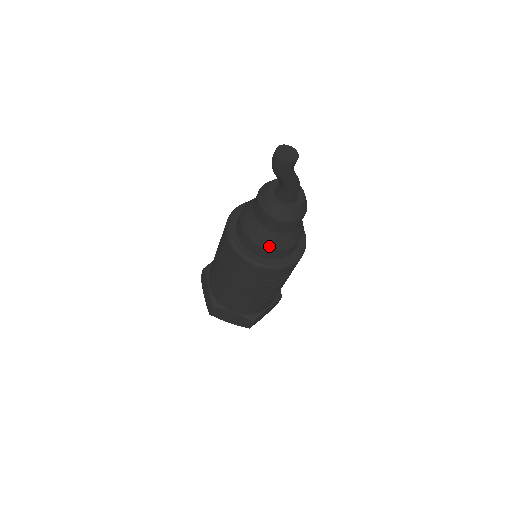
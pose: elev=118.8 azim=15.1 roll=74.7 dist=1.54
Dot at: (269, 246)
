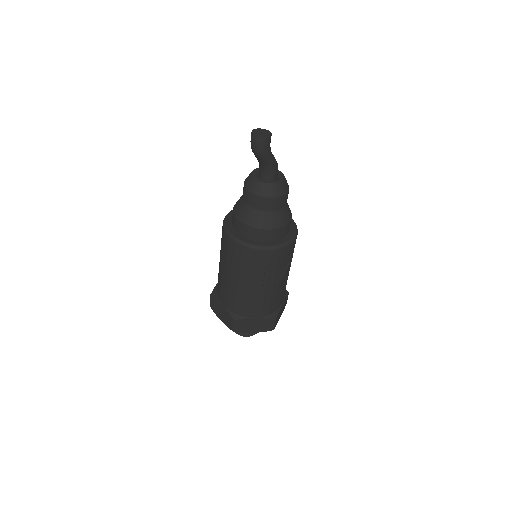
Dot at: (270, 226)
